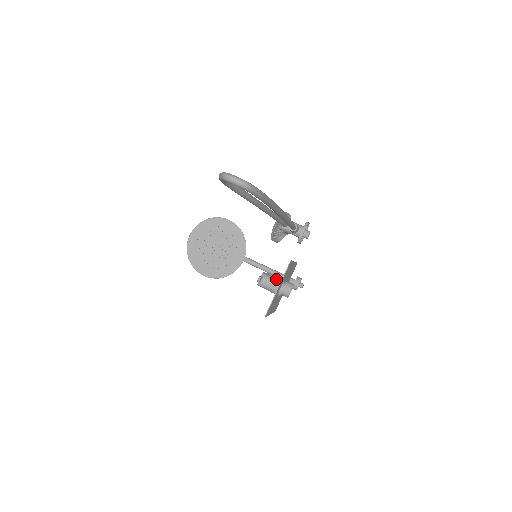
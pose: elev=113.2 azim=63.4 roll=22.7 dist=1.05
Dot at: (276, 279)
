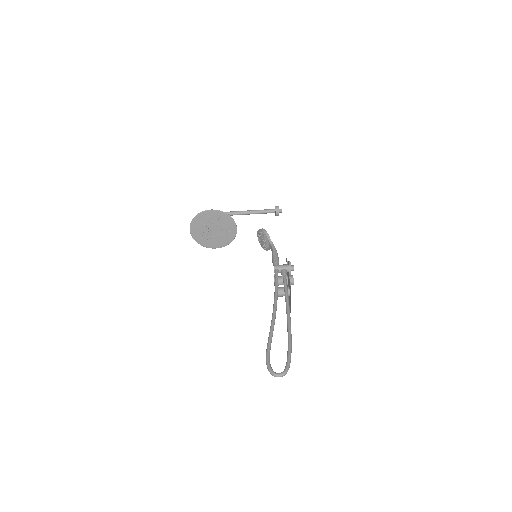
Dot at: occluded
